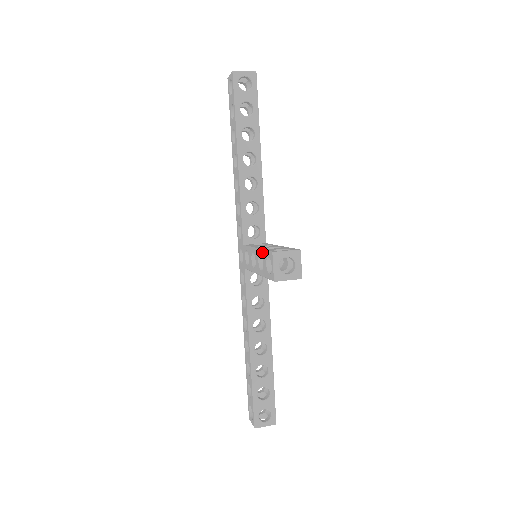
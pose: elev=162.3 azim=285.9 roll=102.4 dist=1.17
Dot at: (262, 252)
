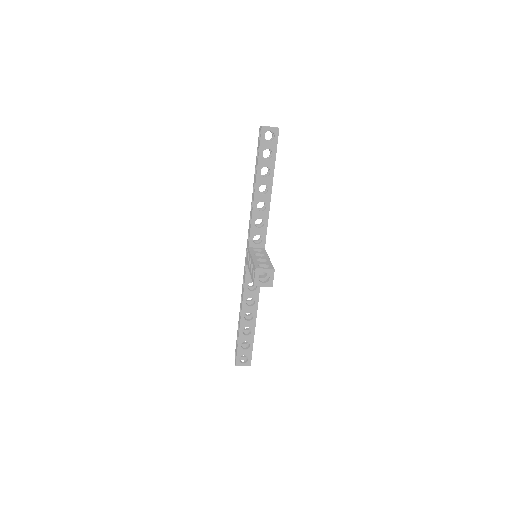
Dot at: (253, 263)
